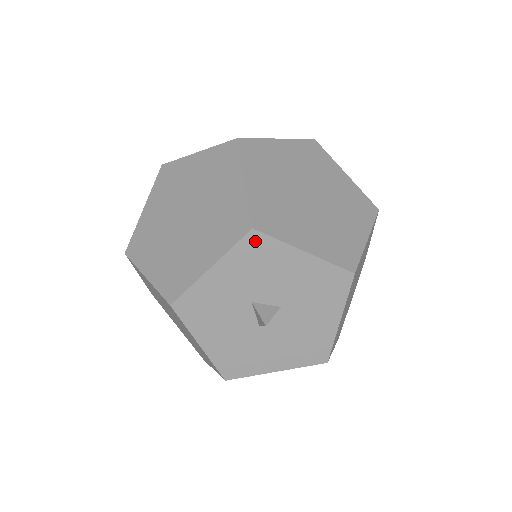
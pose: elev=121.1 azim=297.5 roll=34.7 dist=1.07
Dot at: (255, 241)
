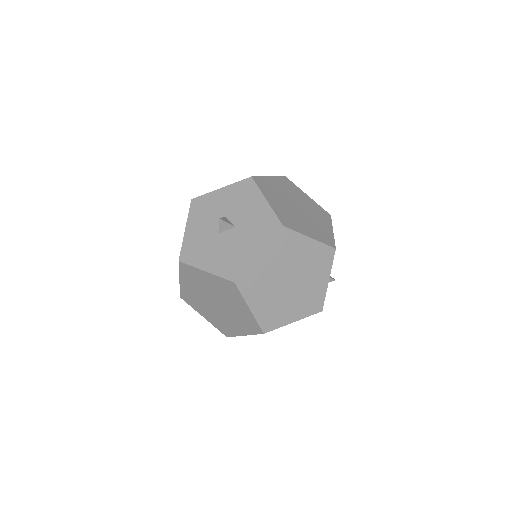
Dot at: (248, 183)
